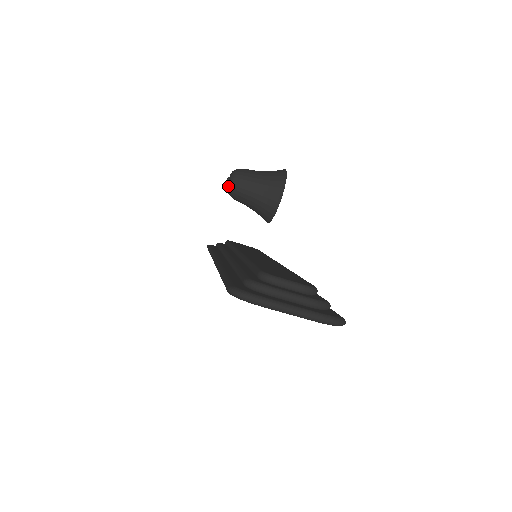
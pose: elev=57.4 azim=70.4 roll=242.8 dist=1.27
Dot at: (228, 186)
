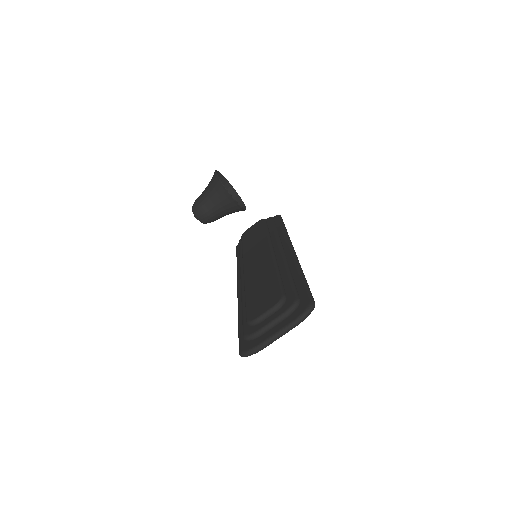
Dot at: occluded
